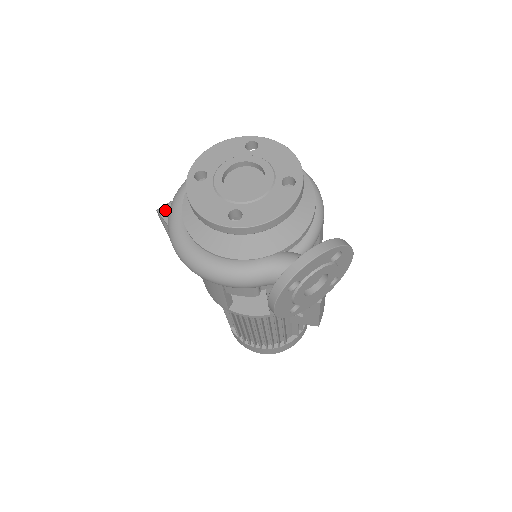
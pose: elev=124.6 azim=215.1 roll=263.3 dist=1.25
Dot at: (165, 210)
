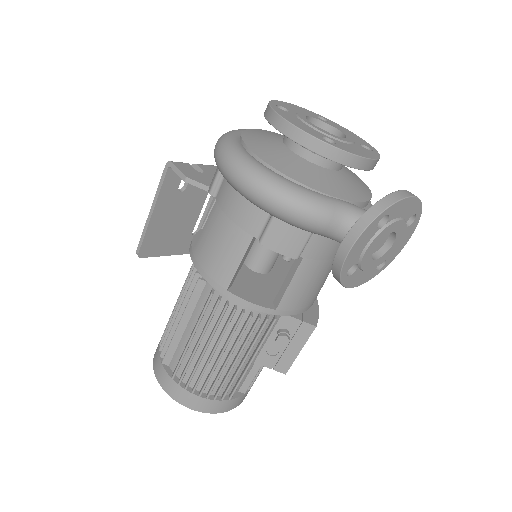
Dot at: (180, 164)
